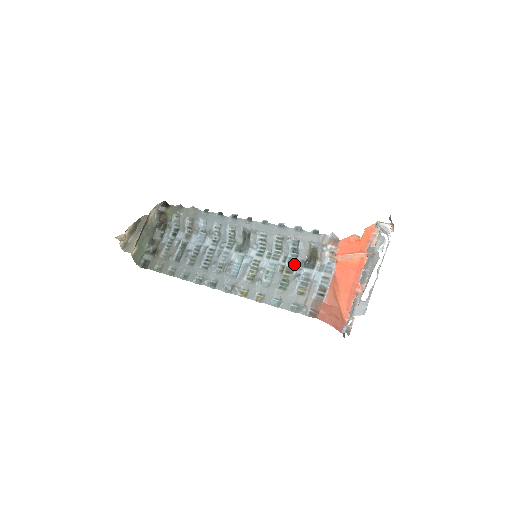
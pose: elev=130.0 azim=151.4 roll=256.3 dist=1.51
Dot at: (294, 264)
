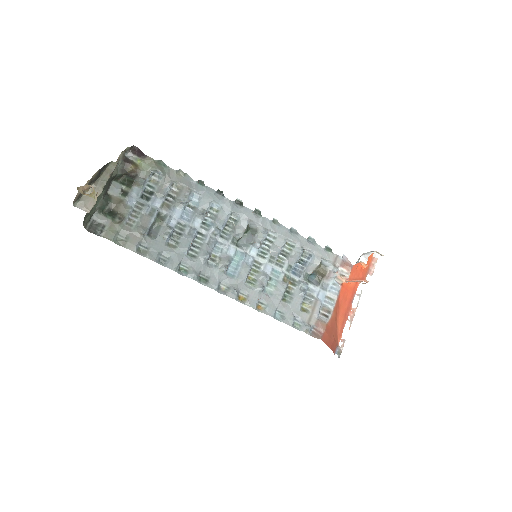
Dot at: (299, 276)
